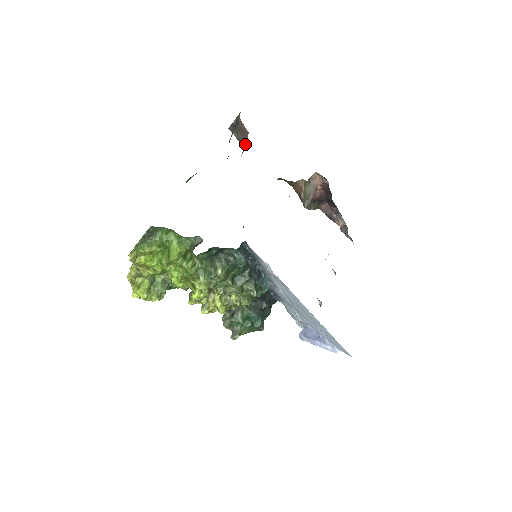
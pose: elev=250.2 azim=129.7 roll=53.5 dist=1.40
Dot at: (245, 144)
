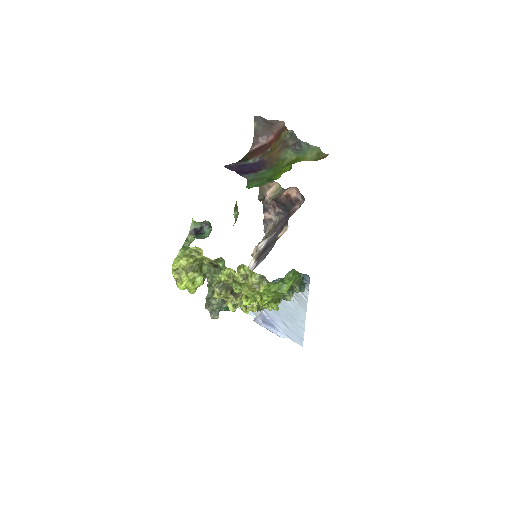
Dot at: (261, 139)
